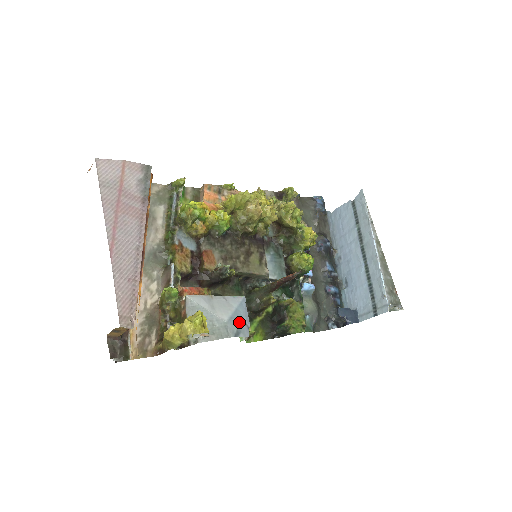
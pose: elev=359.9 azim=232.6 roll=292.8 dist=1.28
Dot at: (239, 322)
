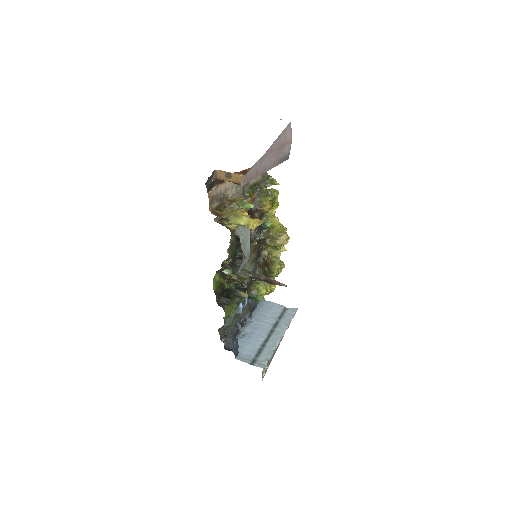
Dot at: (244, 262)
